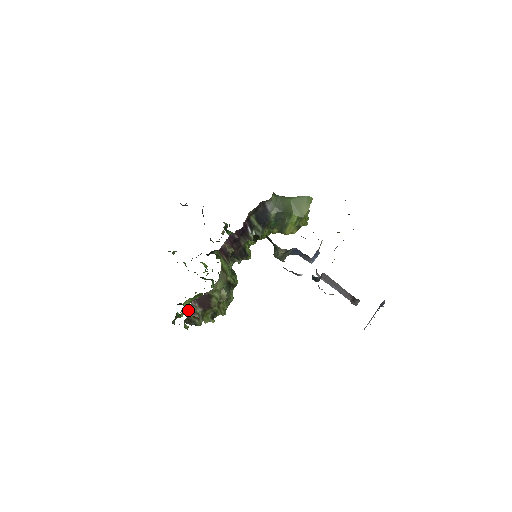
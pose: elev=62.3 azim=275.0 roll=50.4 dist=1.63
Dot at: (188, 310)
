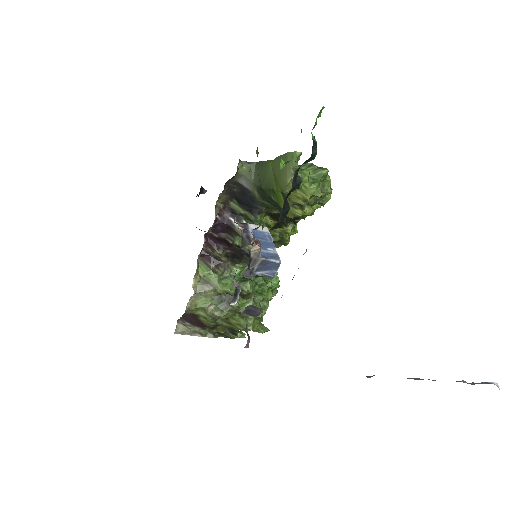
Dot at: occluded
